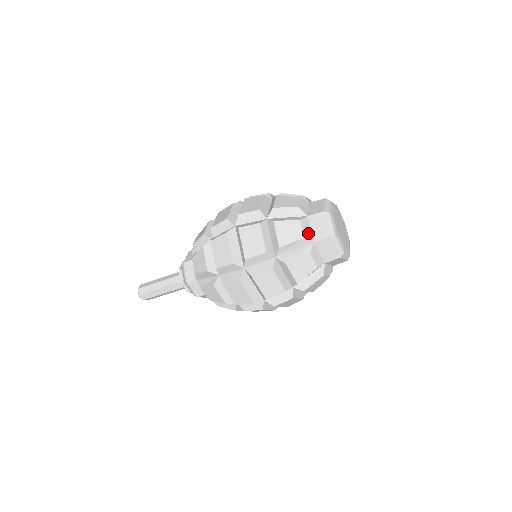
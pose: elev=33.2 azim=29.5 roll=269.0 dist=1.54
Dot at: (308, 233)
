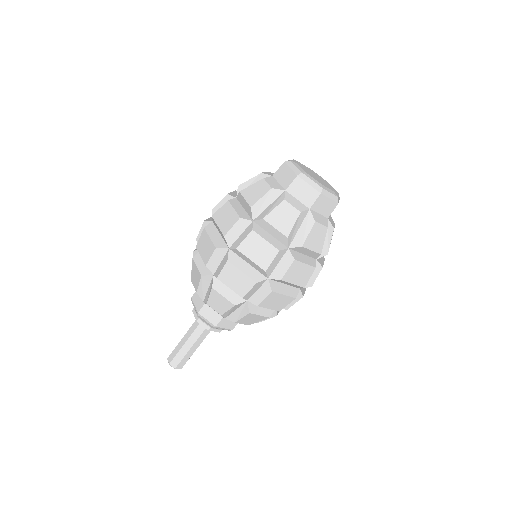
Dot at: (276, 185)
